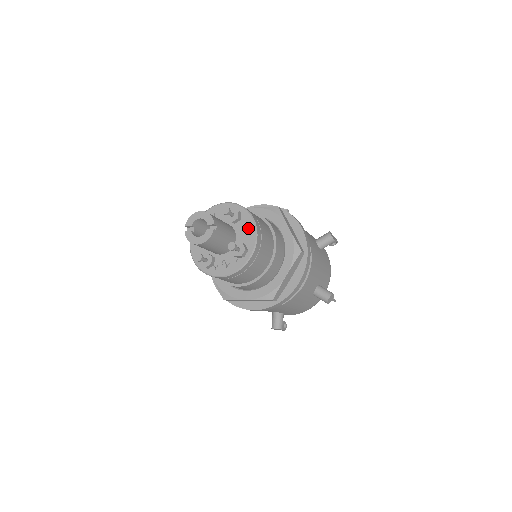
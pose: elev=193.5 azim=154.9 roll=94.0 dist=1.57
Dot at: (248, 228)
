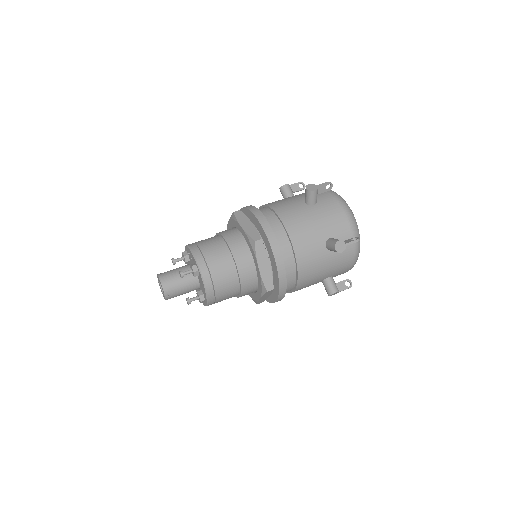
Dot at: (202, 286)
